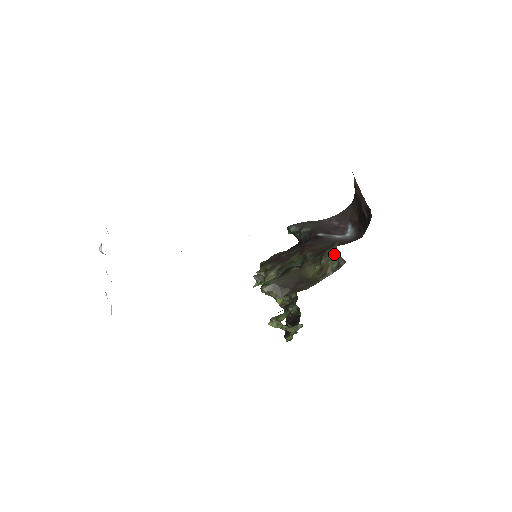
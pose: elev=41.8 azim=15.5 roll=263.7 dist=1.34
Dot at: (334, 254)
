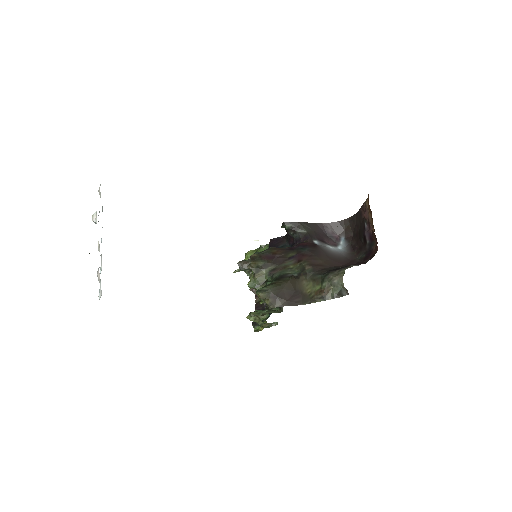
Dot at: (339, 282)
